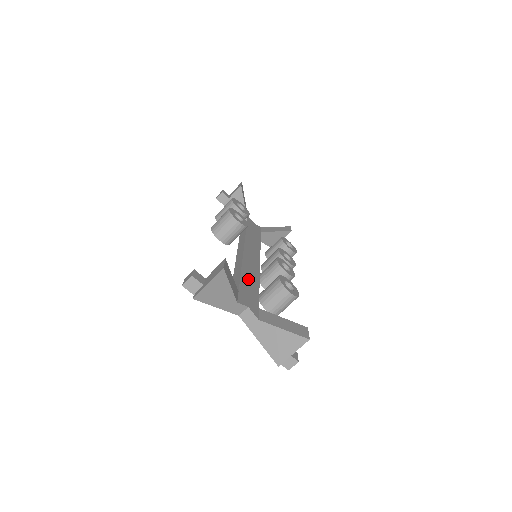
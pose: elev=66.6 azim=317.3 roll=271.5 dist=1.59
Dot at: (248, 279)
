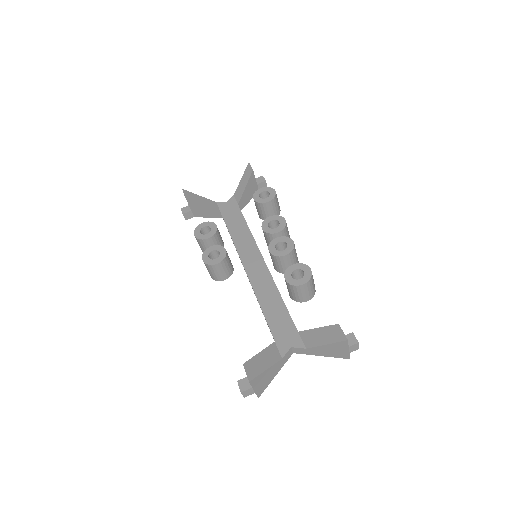
Dot at: (270, 307)
